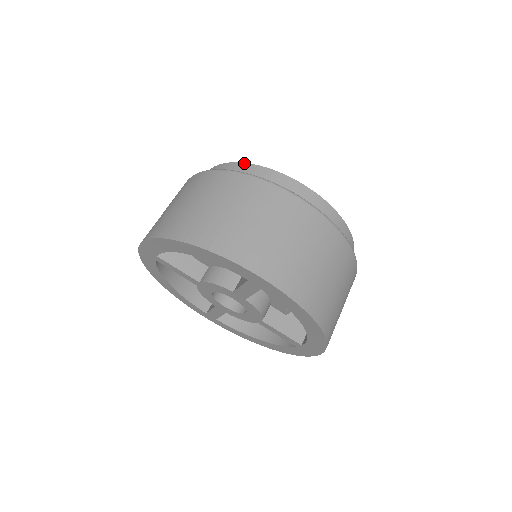
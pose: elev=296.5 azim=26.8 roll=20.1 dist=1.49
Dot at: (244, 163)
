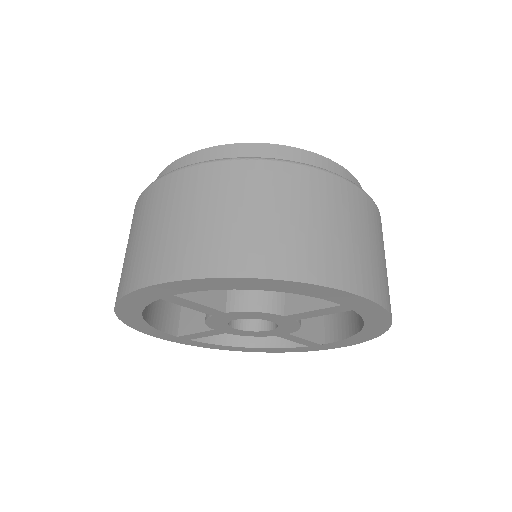
Dot at: (272, 144)
